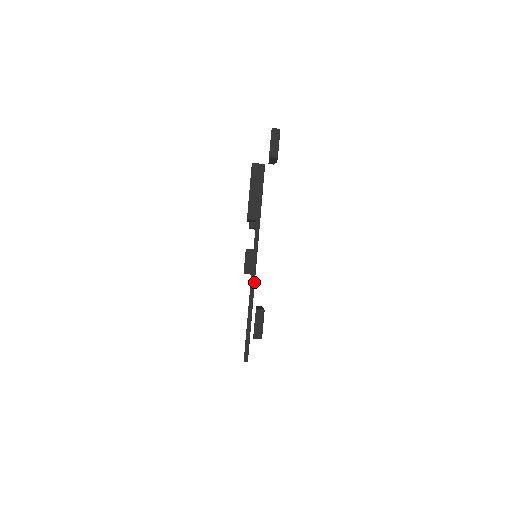
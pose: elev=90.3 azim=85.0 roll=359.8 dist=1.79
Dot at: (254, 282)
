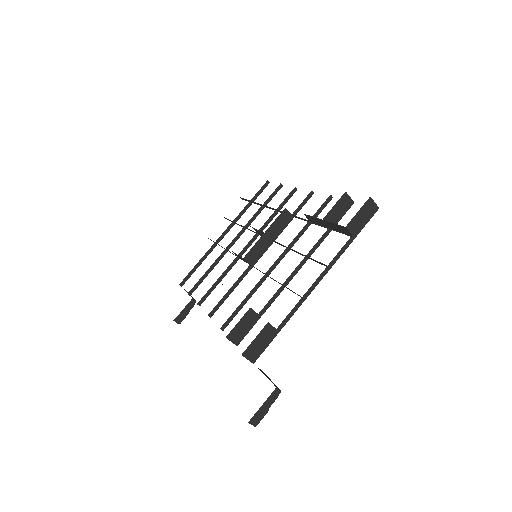
Dot at: (198, 304)
